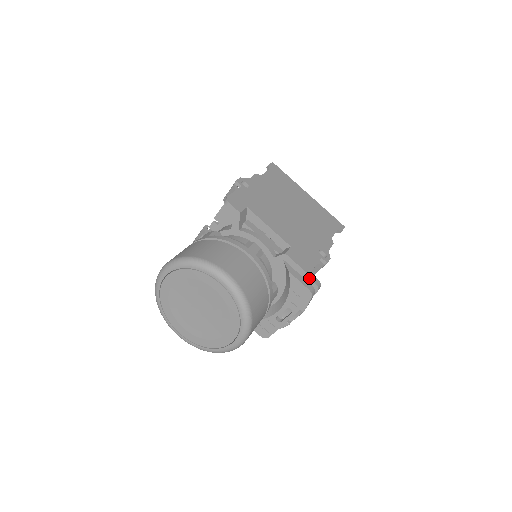
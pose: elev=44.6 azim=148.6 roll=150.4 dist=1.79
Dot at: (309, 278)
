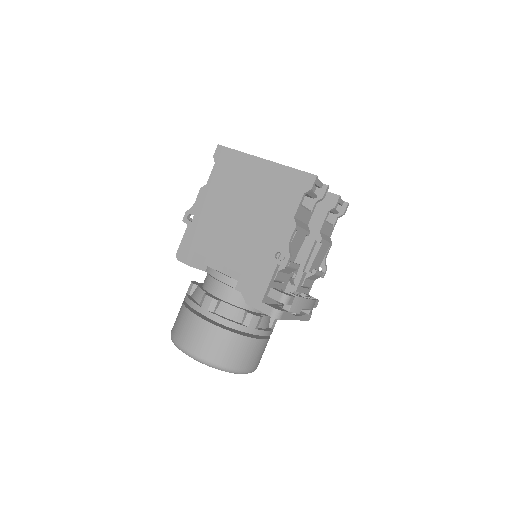
Dot at: (271, 297)
